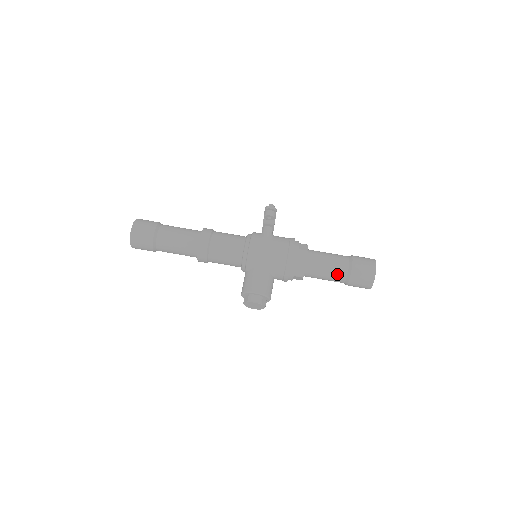
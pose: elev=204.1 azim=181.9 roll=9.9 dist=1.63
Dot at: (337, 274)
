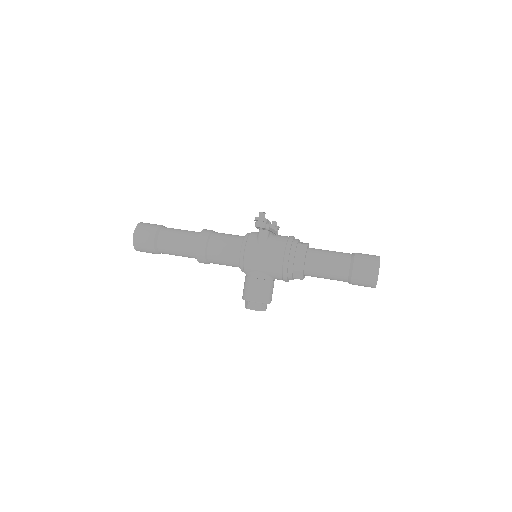
Dot at: (337, 277)
